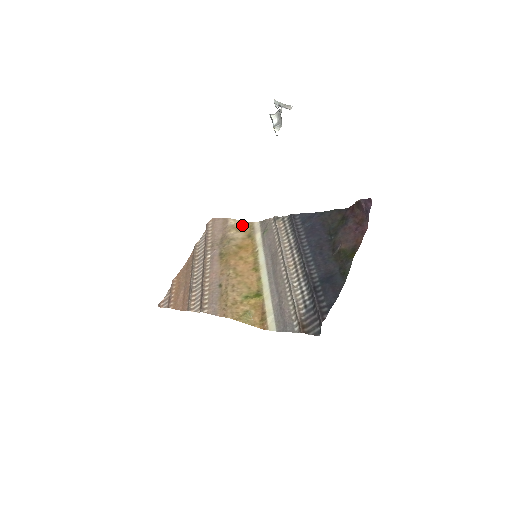
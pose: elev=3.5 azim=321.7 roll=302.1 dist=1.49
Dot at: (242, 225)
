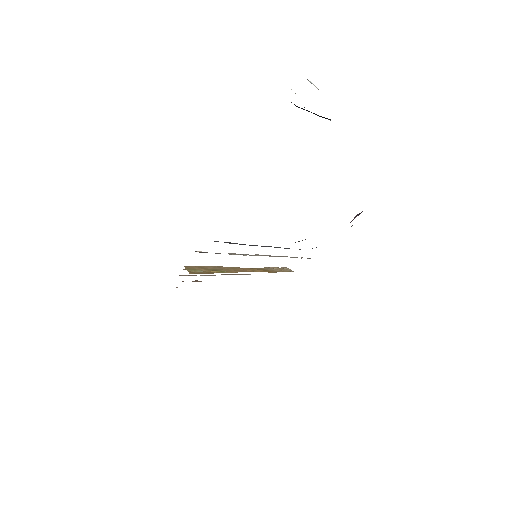
Dot at: (289, 270)
